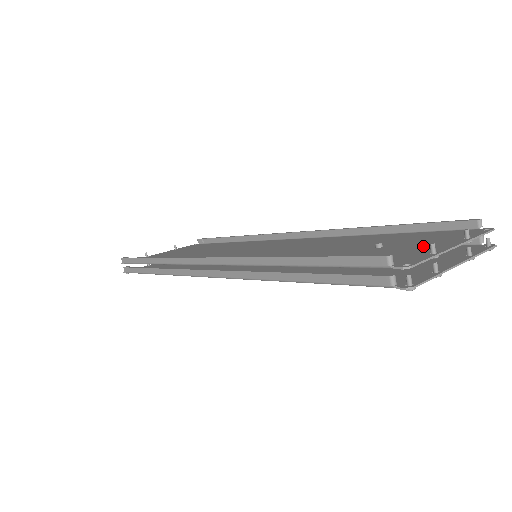
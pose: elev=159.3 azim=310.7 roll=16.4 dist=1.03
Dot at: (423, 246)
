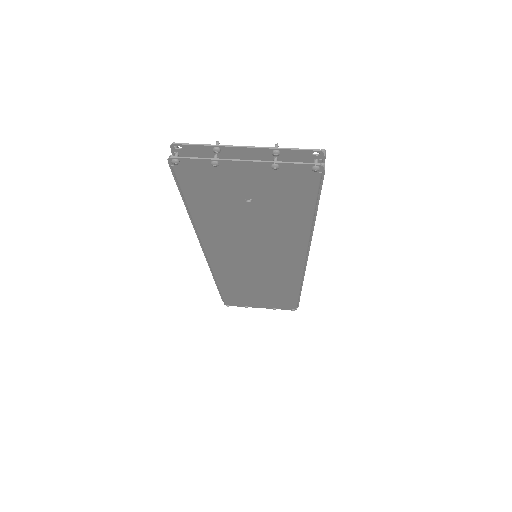
Dot at: occluded
